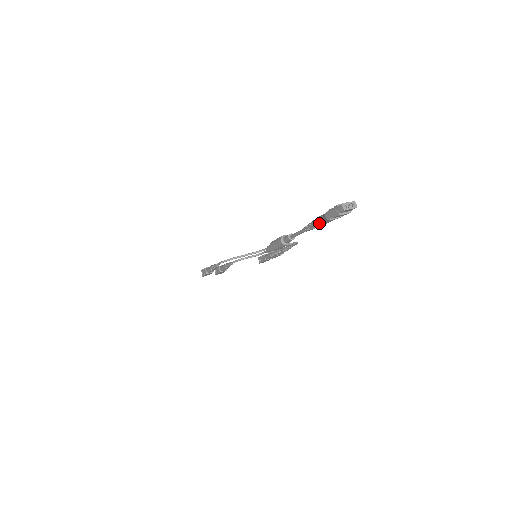
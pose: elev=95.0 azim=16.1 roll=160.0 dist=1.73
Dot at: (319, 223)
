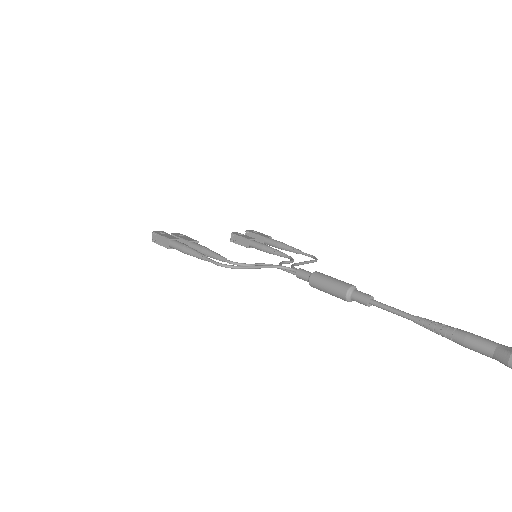
Dot at: (474, 348)
